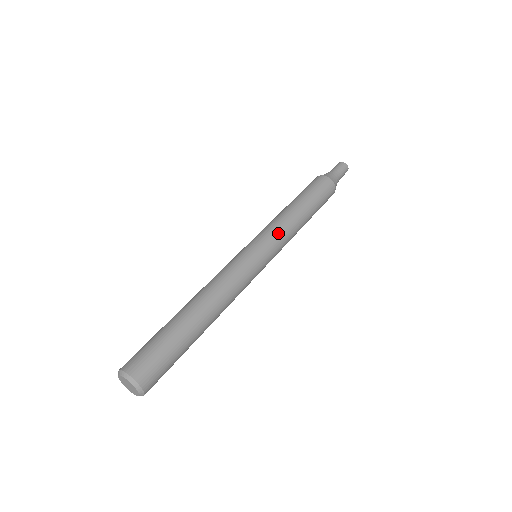
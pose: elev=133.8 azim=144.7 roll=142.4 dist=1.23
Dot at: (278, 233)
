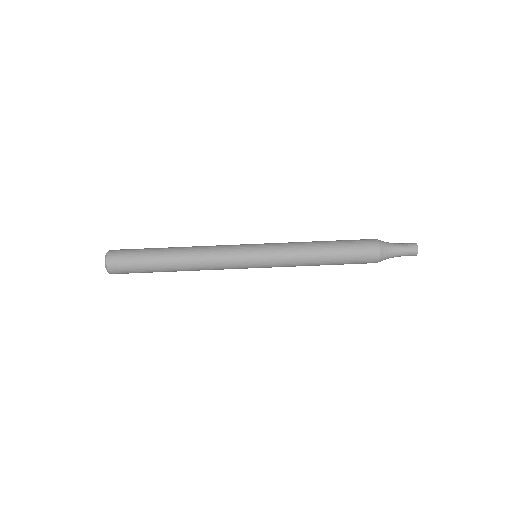
Dot at: (282, 254)
